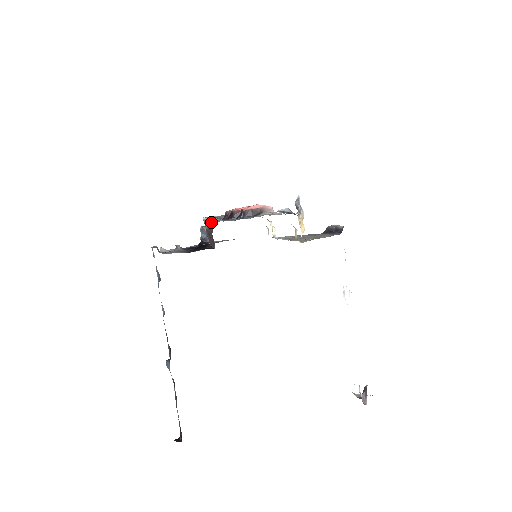
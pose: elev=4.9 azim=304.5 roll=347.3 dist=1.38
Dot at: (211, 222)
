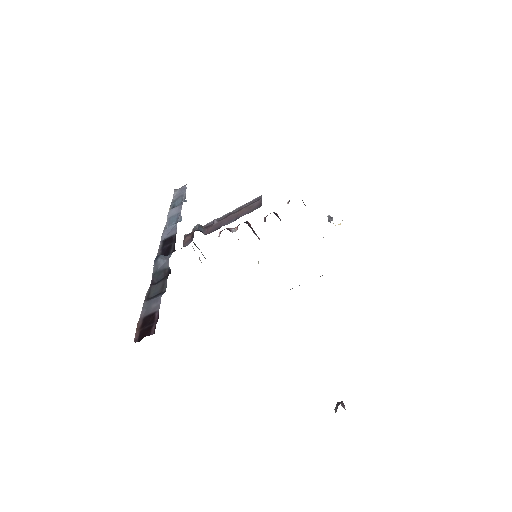
Dot at: occluded
